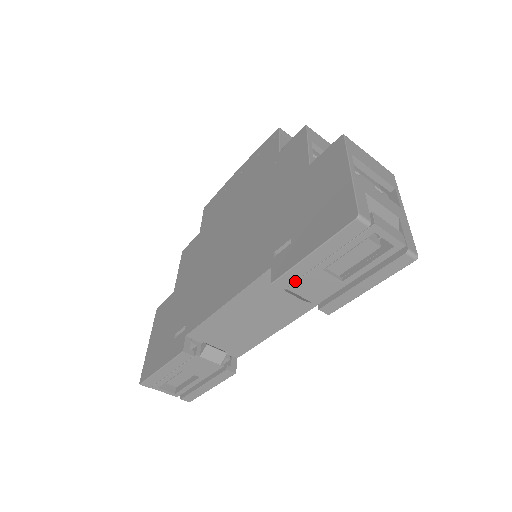
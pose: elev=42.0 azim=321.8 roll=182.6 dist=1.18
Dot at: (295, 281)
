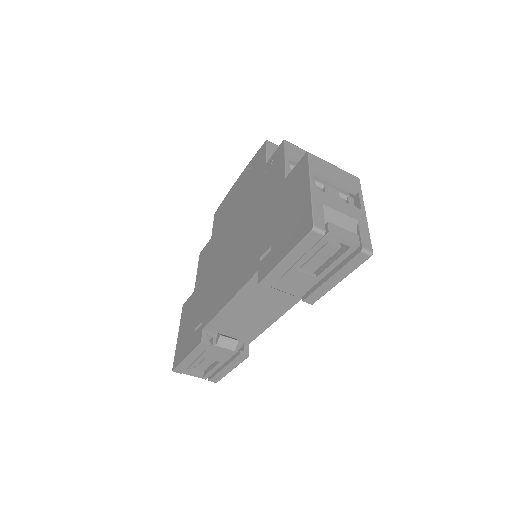
Dot at: (277, 281)
